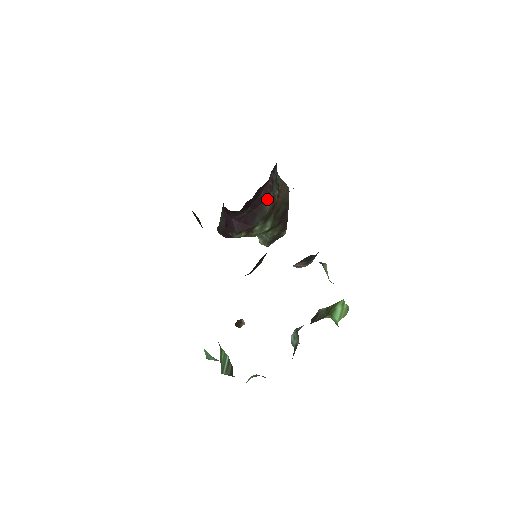
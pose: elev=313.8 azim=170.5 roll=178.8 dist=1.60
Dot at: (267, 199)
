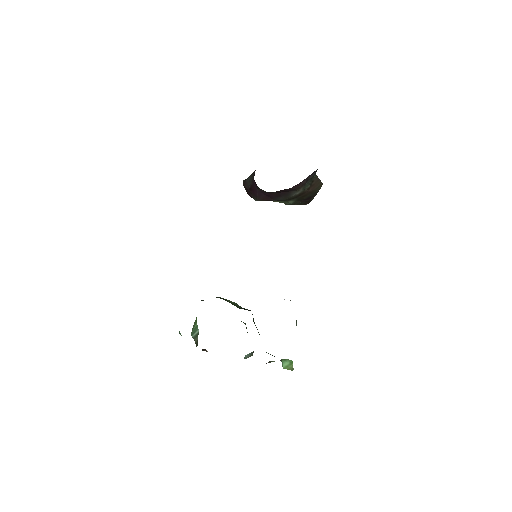
Dot at: (296, 190)
